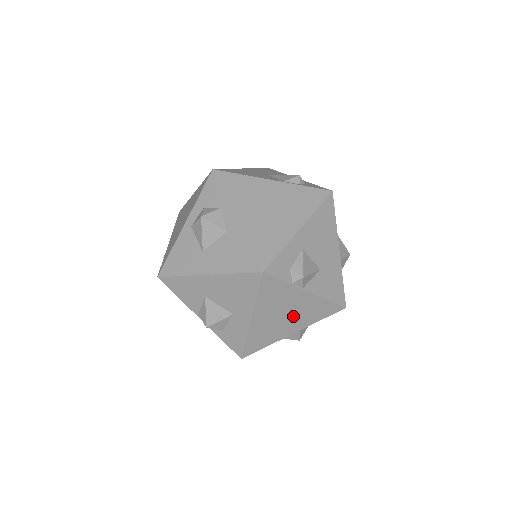
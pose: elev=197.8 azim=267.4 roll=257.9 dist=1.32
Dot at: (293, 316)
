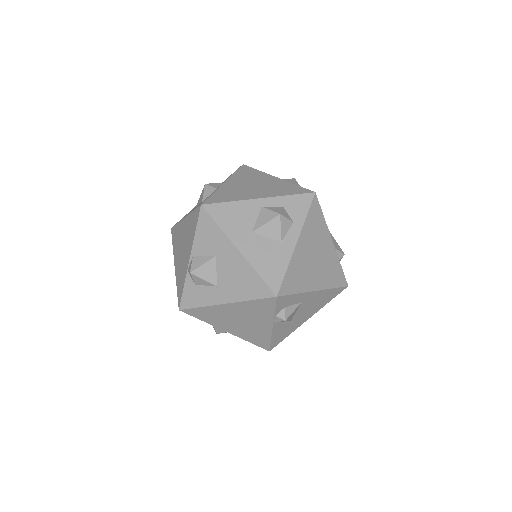
Dot at: (243, 326)
